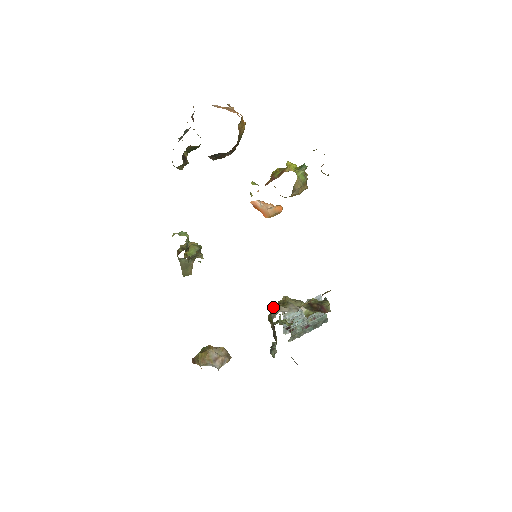
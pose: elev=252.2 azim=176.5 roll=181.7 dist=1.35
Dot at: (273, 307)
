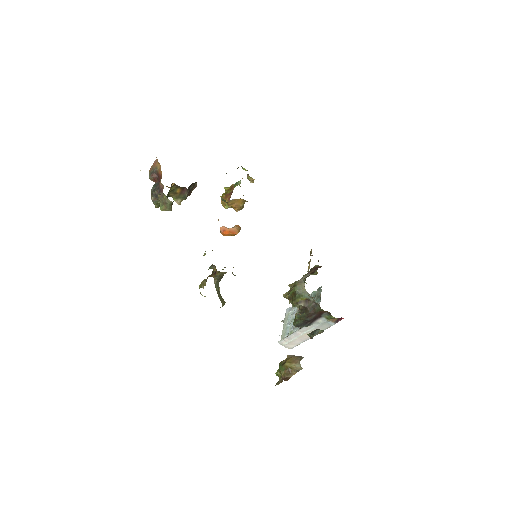
Dot at: (291, 294)
